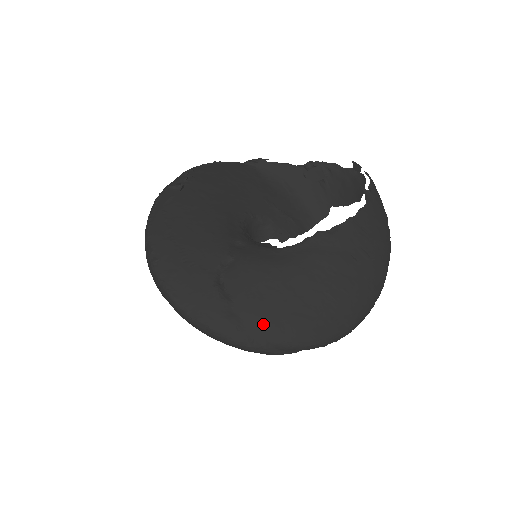
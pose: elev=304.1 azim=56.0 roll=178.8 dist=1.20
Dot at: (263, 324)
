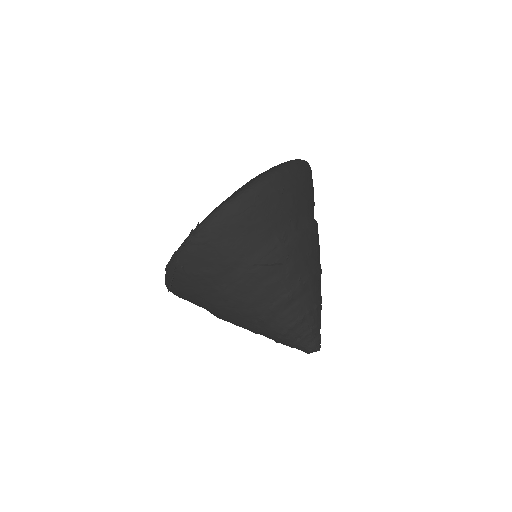
Dot at: occluded
